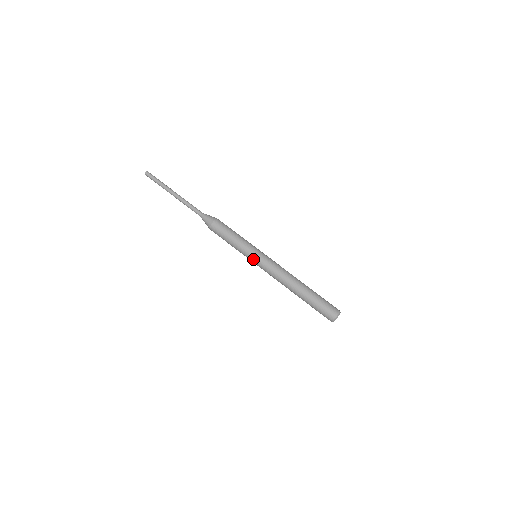
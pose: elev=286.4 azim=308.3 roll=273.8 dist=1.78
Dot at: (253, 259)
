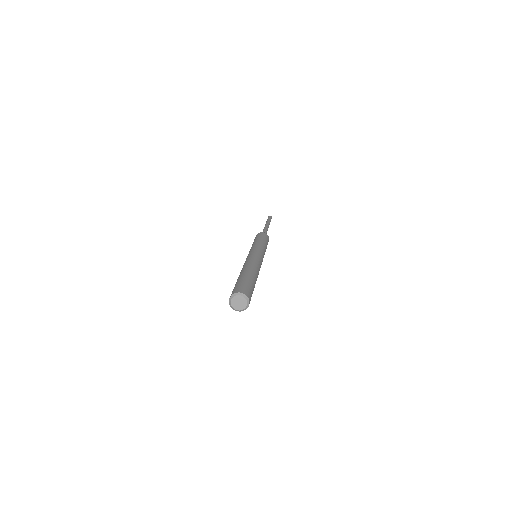
Dot at: (254, 249)
